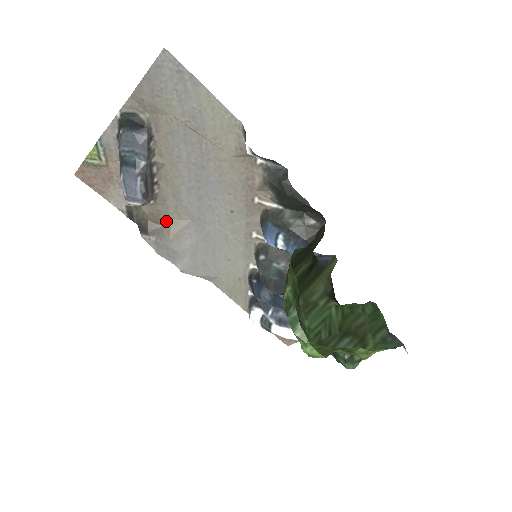
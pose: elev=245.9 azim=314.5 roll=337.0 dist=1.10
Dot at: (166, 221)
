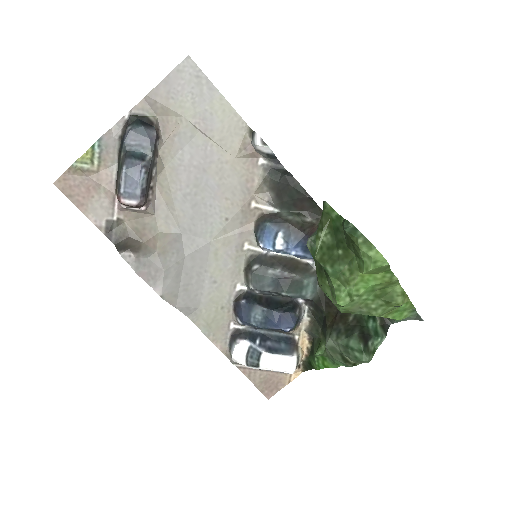
Dot at: (151, 236)
